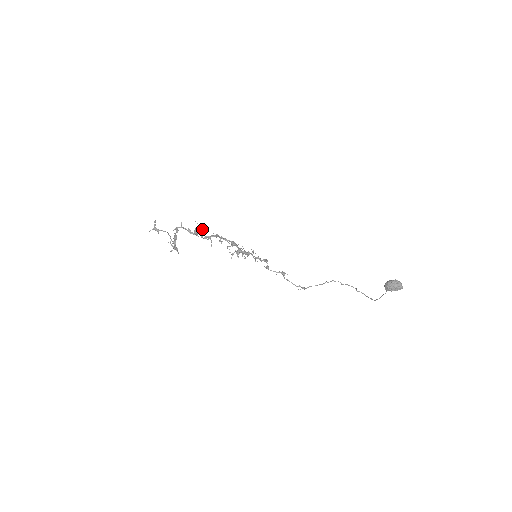
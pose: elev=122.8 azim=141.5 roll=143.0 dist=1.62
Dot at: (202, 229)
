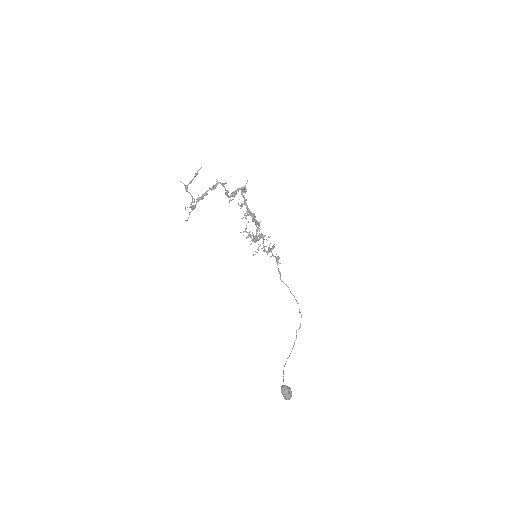
Dot at: (245, 192)
